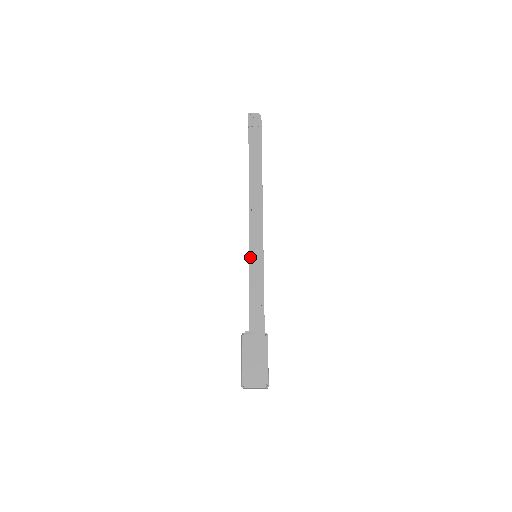
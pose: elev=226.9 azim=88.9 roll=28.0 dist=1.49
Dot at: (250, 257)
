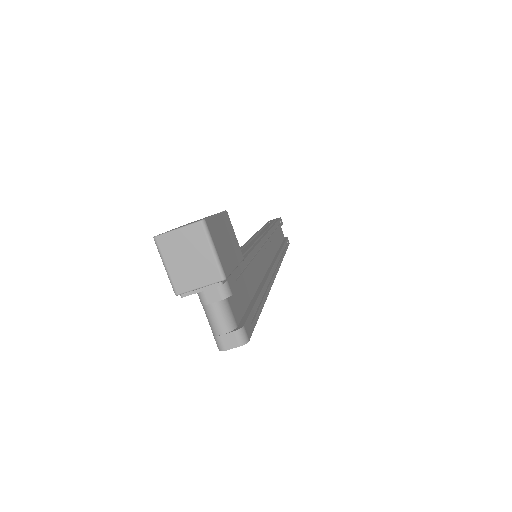
Dot at: (242, 246)
